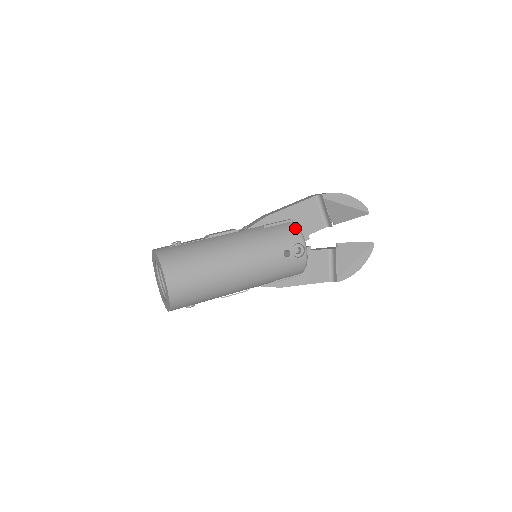
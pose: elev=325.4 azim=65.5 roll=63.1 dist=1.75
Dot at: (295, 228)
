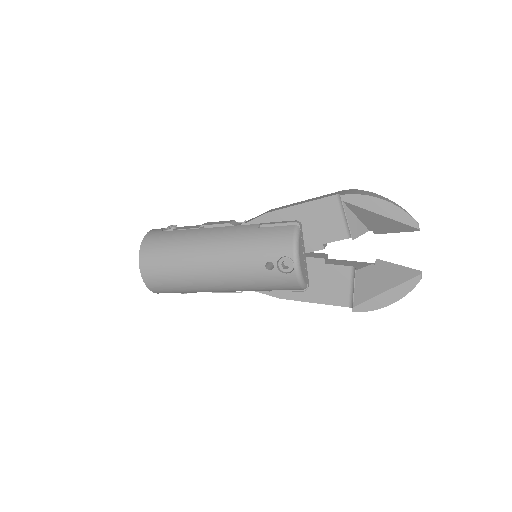
Dot at: (290, 235)
